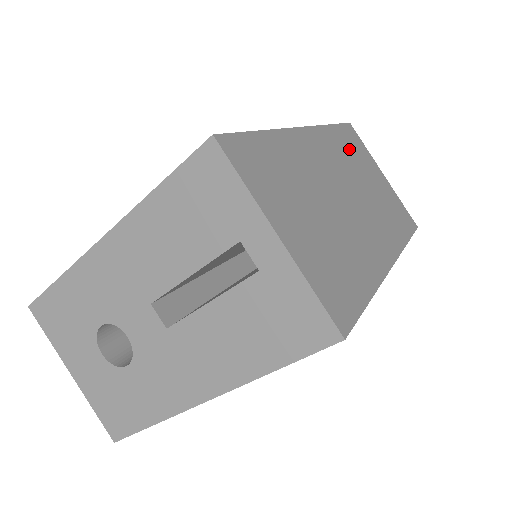
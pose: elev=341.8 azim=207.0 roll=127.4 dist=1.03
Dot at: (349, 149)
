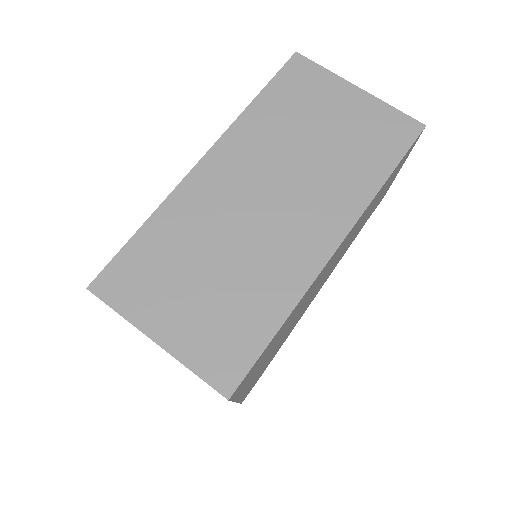
Dot at: (284, 112)
